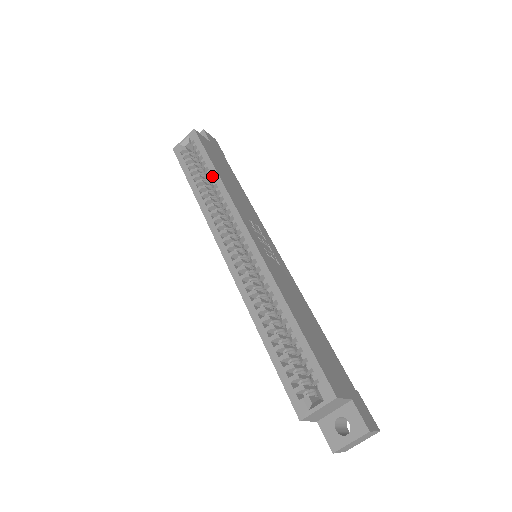
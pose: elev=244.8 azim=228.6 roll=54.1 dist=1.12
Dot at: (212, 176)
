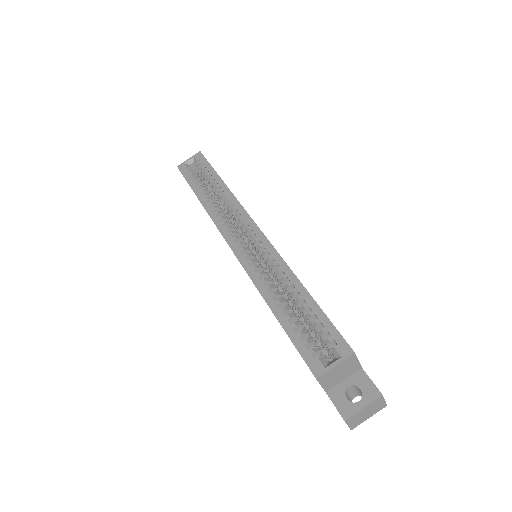
Dot at: (218, 185)
